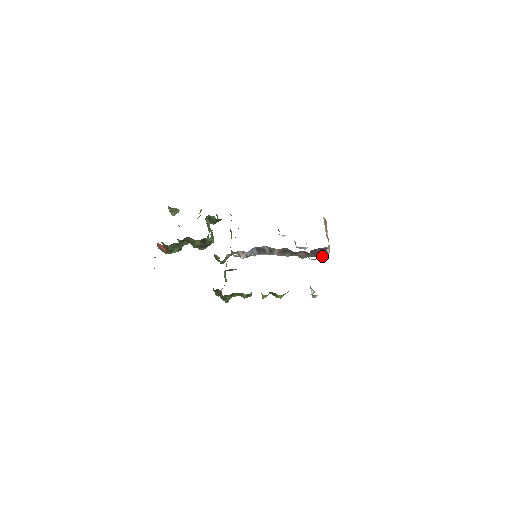
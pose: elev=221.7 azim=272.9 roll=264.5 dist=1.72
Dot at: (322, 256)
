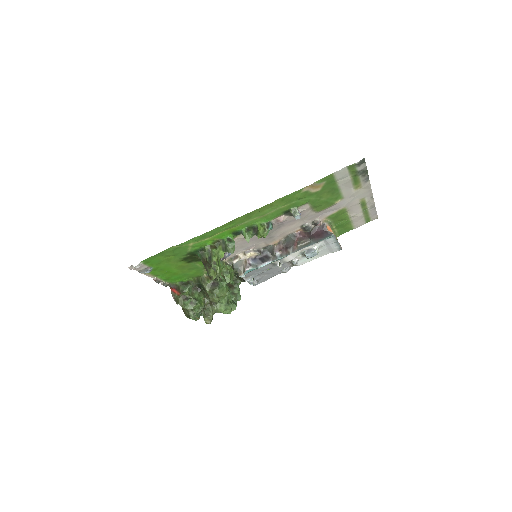
Dot at: (326, 238)
